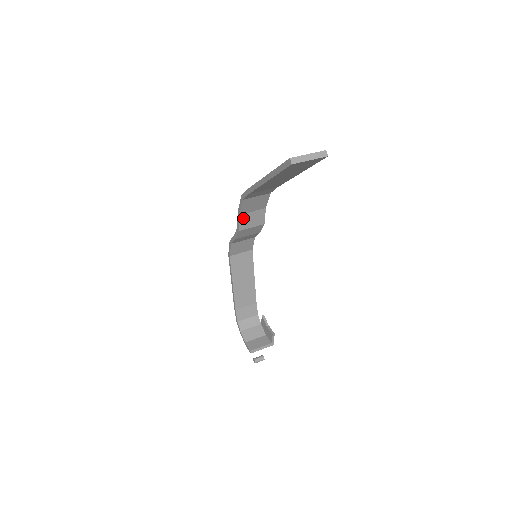
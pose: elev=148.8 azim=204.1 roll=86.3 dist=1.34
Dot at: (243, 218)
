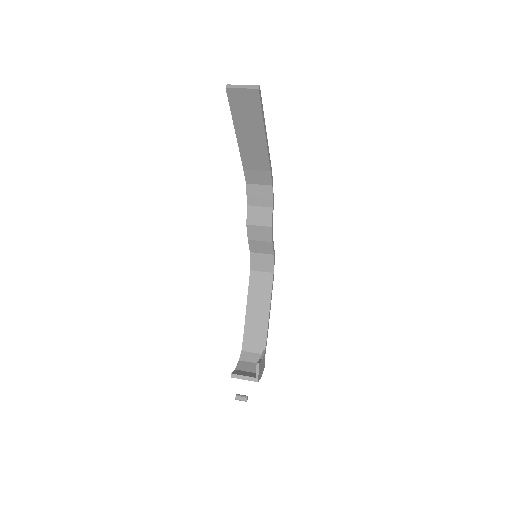
Dot at: (251, 211)
